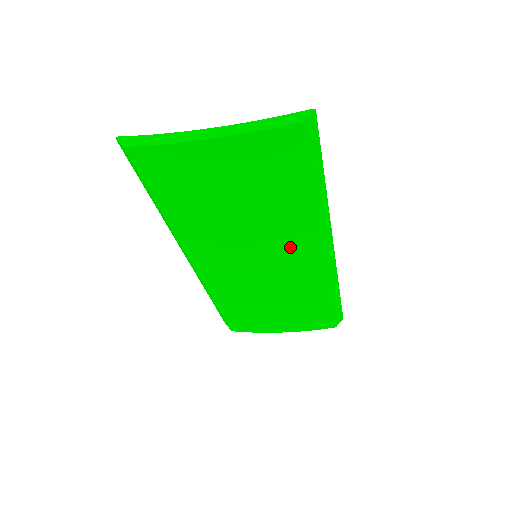
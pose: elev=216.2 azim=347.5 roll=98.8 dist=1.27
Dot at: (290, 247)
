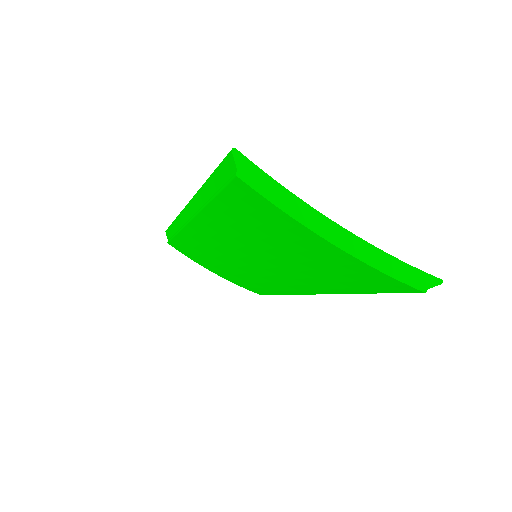
Dot at: (295, 281)
